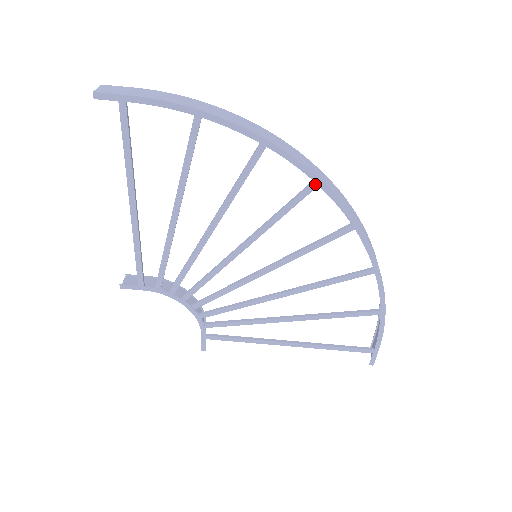
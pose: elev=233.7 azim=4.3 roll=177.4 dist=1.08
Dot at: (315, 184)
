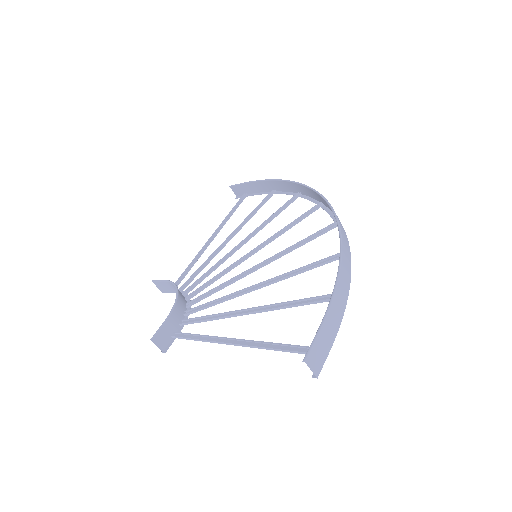
Dot at: (335, 226)
